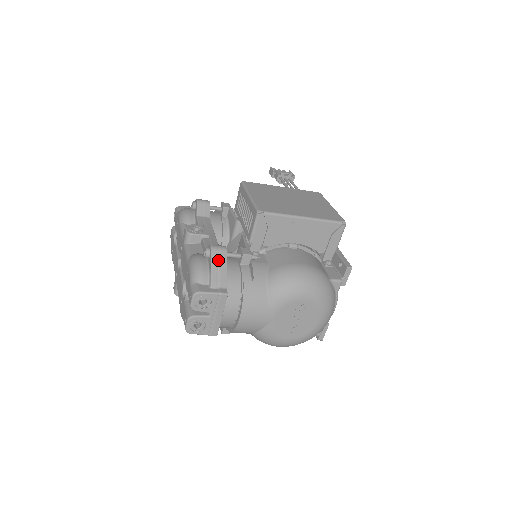
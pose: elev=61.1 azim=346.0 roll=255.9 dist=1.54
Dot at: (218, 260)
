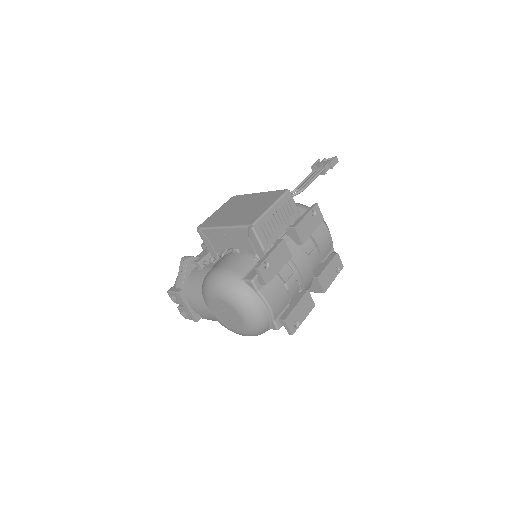
Dot at: (182, 268)
